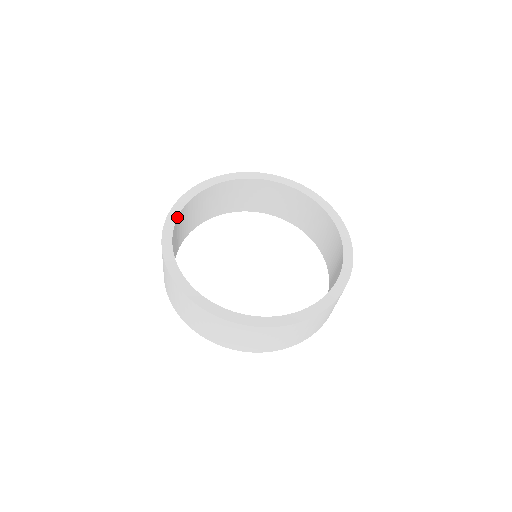
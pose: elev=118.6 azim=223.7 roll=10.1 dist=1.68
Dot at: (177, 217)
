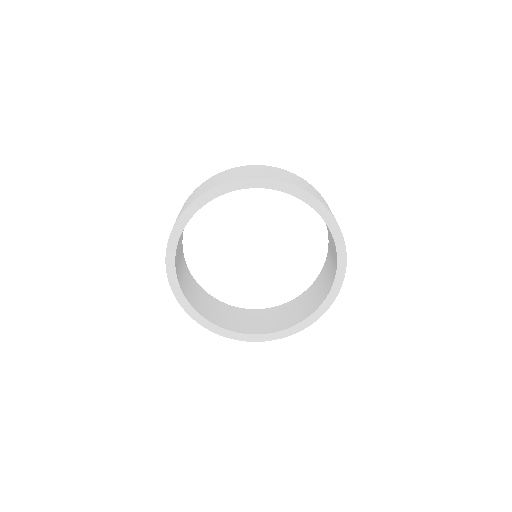
Dot at: (177, 245)
